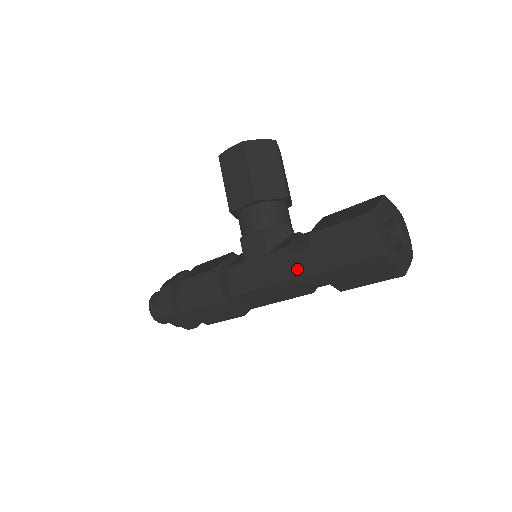
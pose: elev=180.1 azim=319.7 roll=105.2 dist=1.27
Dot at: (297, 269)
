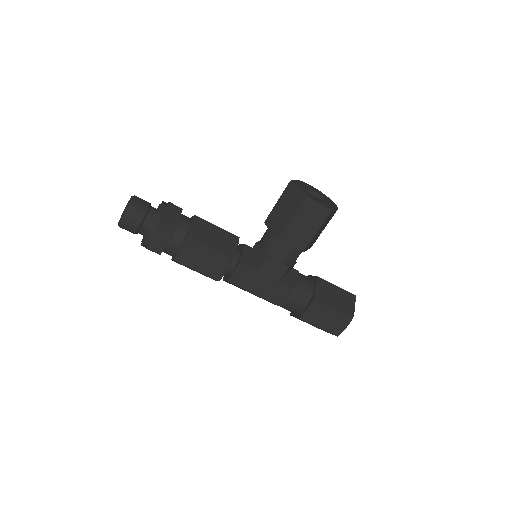
Dot at: (288, 304)
